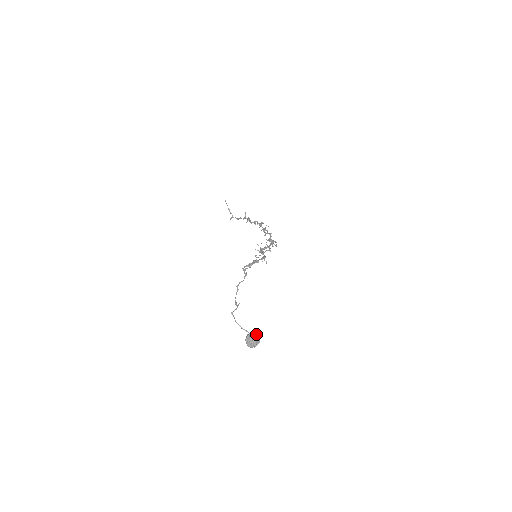
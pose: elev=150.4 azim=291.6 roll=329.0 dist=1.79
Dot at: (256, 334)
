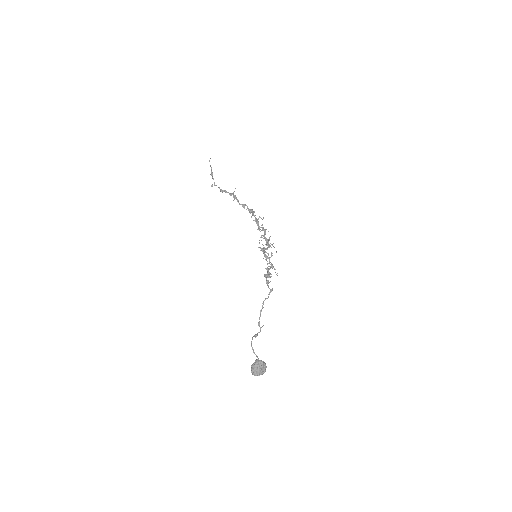
Dot at: (264, 362)
